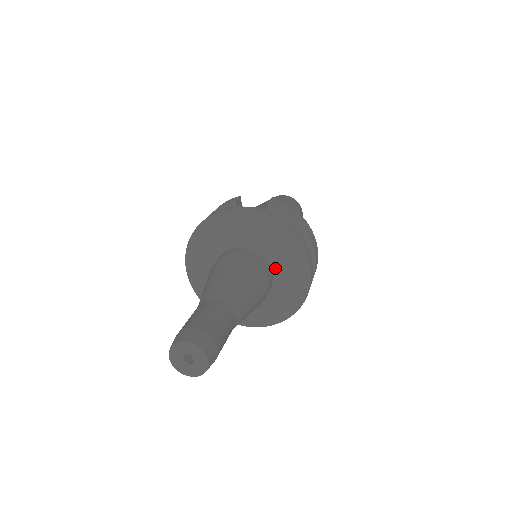
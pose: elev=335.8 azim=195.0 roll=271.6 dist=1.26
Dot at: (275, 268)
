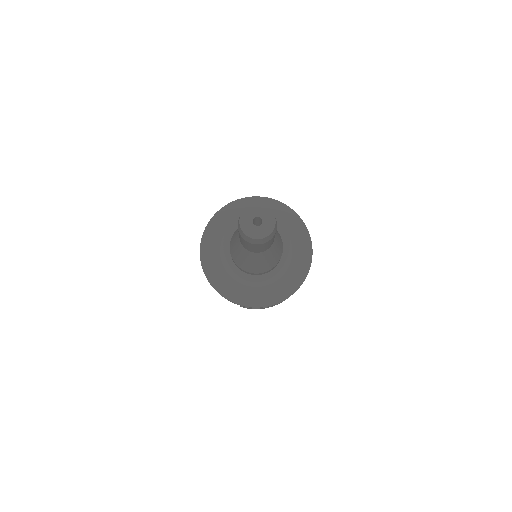
Dot at: (284, 257)
